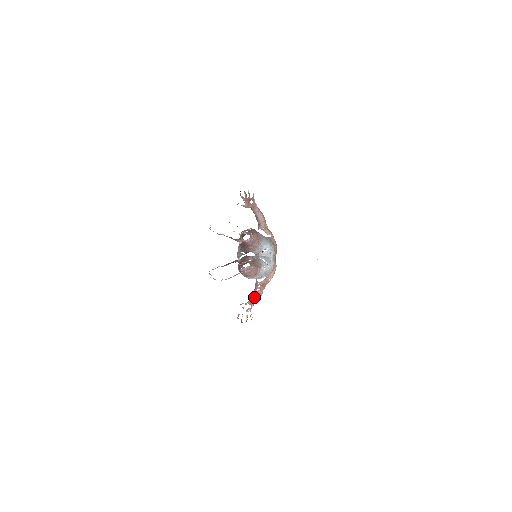
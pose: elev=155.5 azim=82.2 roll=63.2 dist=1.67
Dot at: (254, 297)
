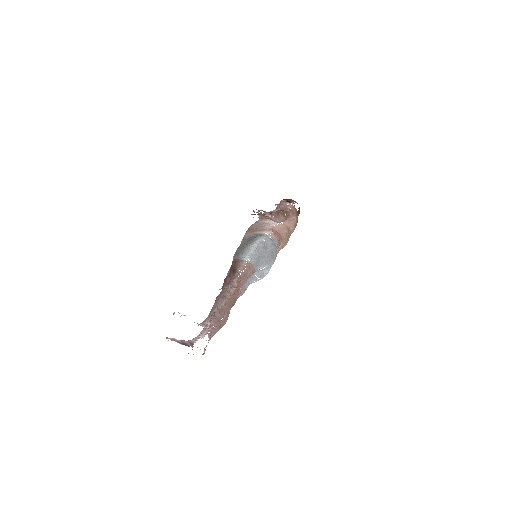
Dot at: occluded
